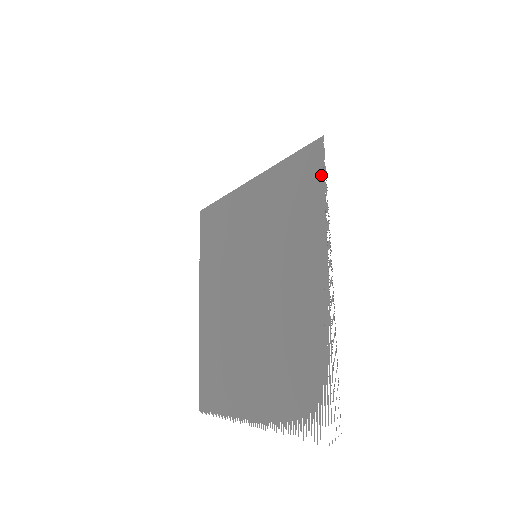
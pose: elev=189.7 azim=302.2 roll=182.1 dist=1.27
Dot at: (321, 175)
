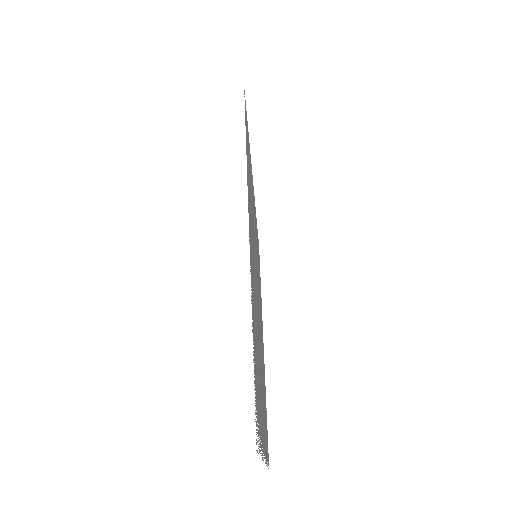
Dot at: (246, 129)
